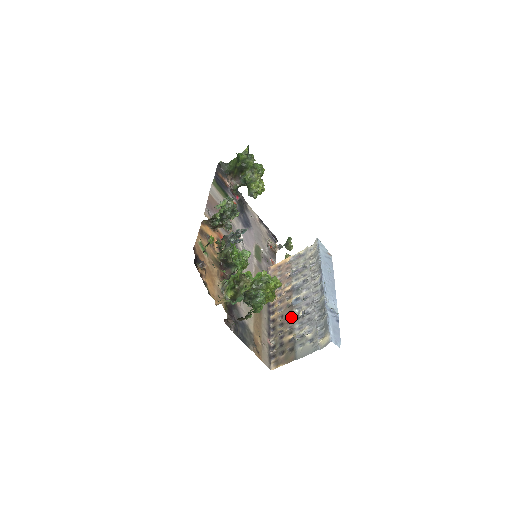
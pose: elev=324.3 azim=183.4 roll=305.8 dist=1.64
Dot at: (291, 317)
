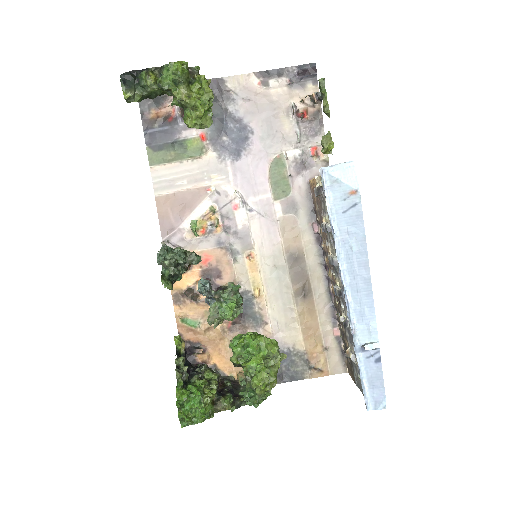
Dot at: occluded
